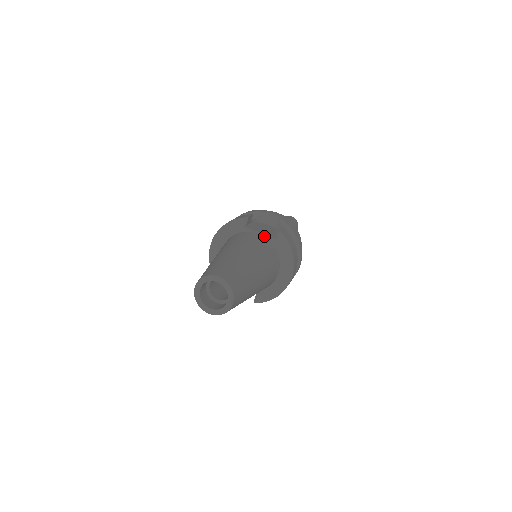
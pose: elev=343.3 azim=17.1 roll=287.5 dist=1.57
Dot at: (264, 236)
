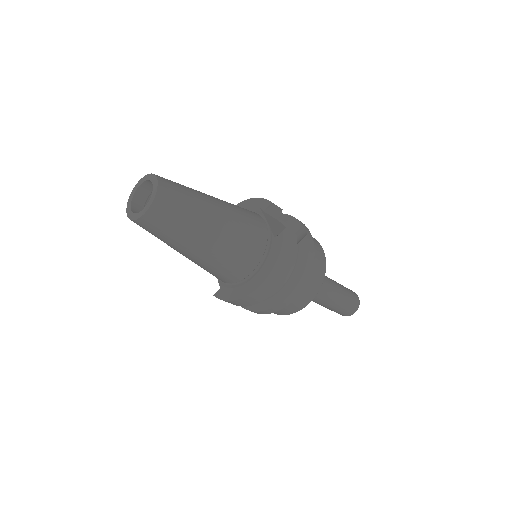
Dot at: (268, 228)
